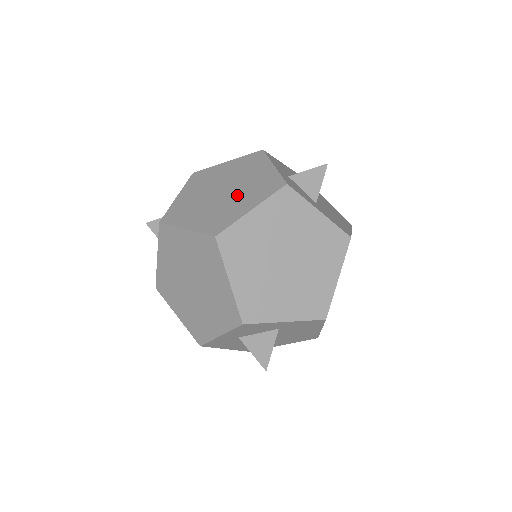
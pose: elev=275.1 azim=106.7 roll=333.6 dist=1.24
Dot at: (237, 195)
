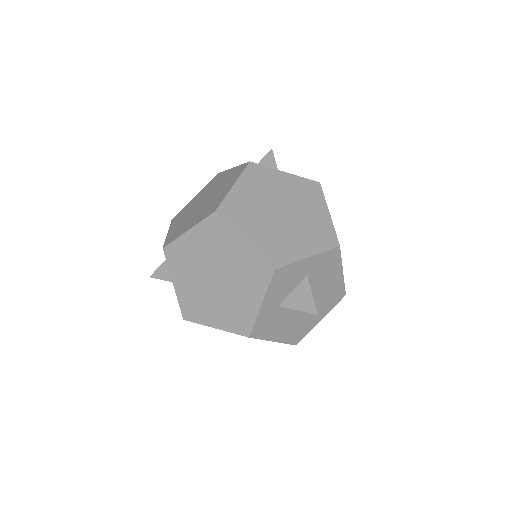
Dot at: (216, 193)
